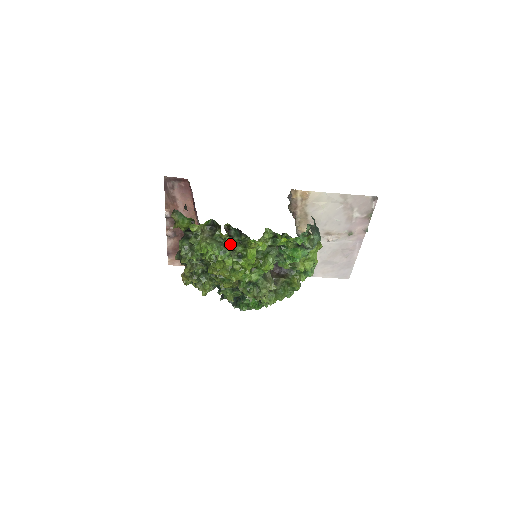
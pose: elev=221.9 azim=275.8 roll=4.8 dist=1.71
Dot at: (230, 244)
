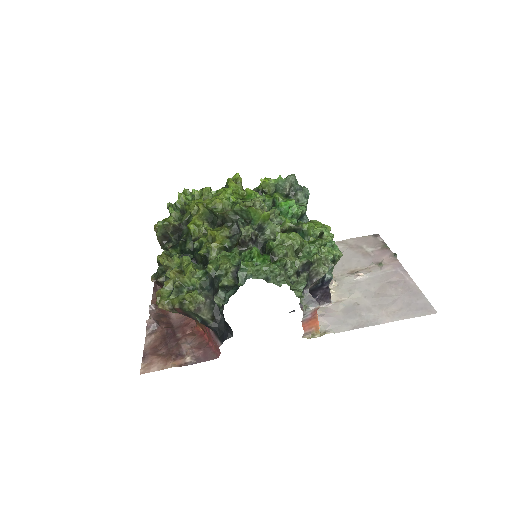
Dot at: occluded
